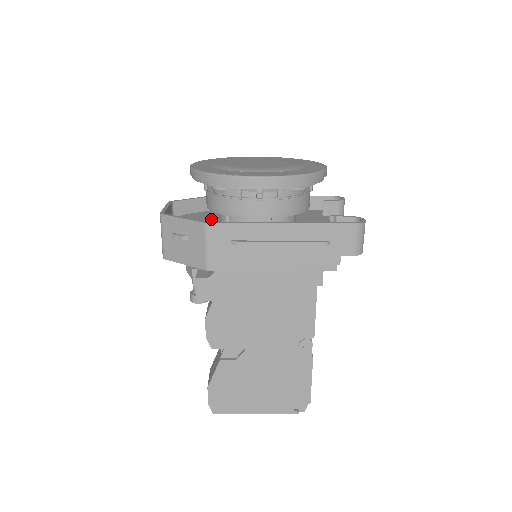
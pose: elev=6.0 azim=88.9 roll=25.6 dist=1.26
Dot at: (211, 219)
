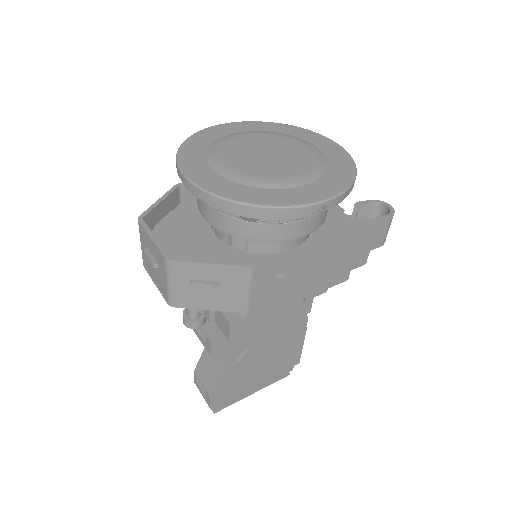
Dot at: (200, 229)
